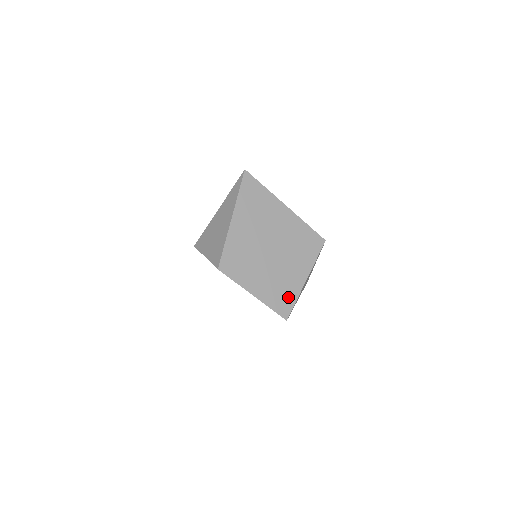
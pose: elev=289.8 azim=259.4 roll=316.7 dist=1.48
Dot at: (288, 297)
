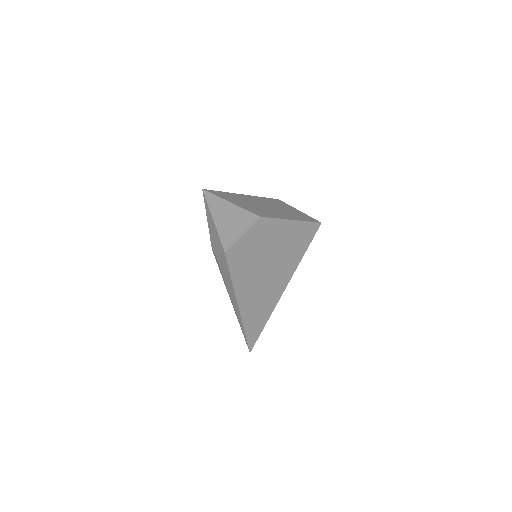
Dot at: (305, 217)
